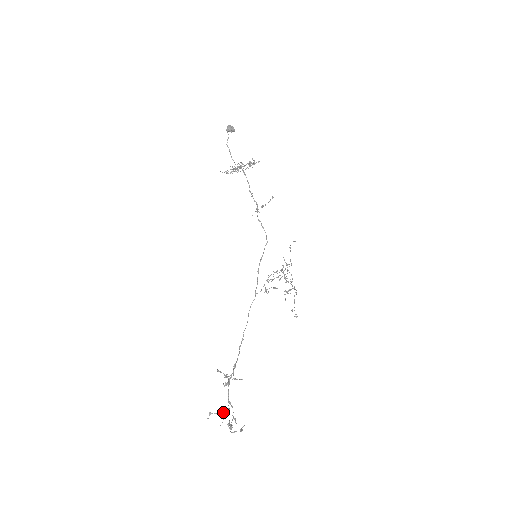
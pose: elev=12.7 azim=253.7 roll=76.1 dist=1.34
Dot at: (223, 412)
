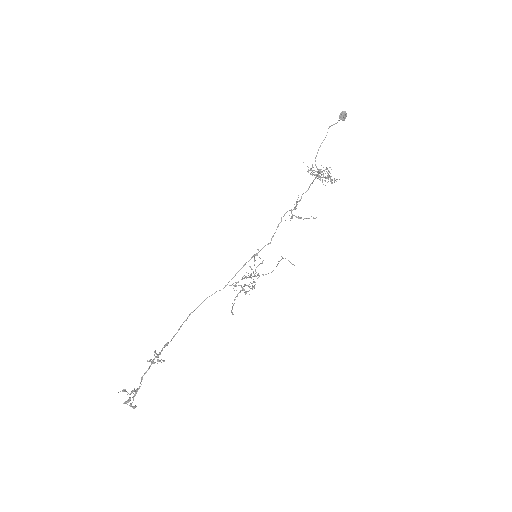
Dot at: (133, 390)
